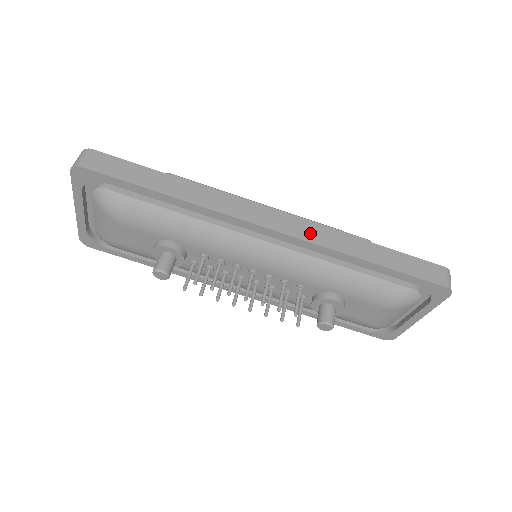
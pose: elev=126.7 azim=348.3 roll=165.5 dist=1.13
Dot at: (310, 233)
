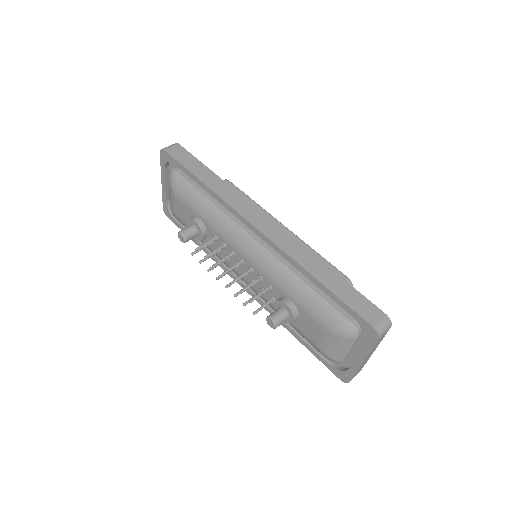
Dot at: (283, 241)
